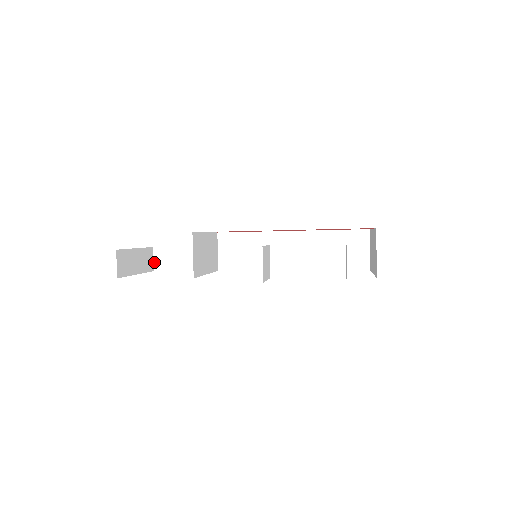
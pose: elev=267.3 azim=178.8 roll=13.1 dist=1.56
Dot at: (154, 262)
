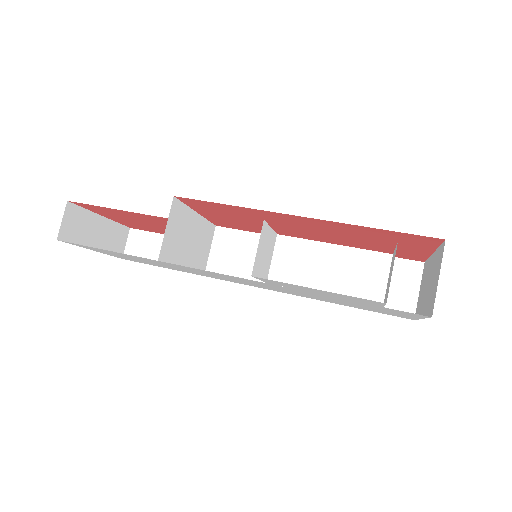
Dot at: (126, 247)
